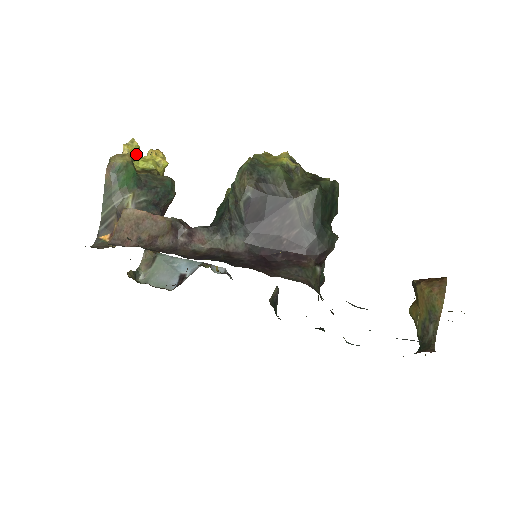
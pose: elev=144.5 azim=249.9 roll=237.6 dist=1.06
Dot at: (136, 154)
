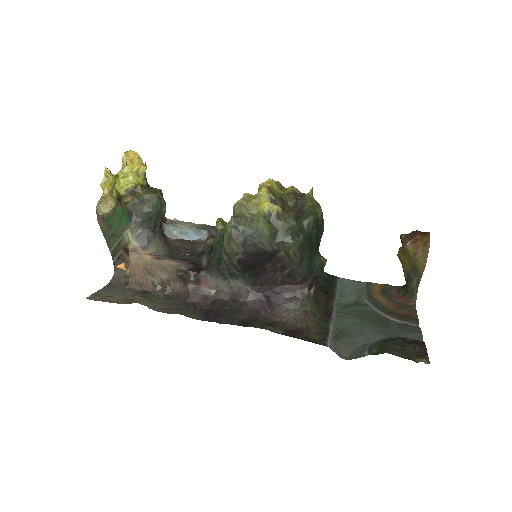
Dot at: occluded
